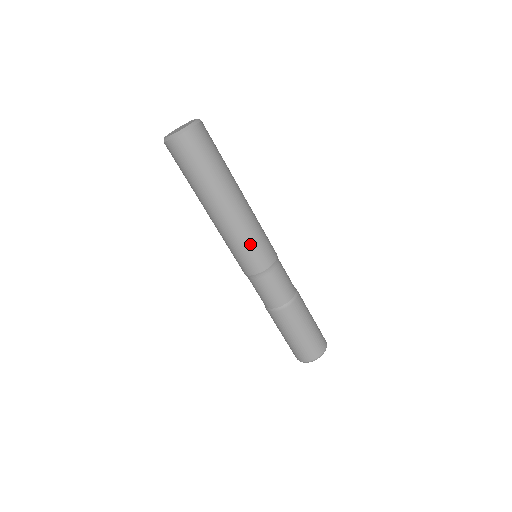
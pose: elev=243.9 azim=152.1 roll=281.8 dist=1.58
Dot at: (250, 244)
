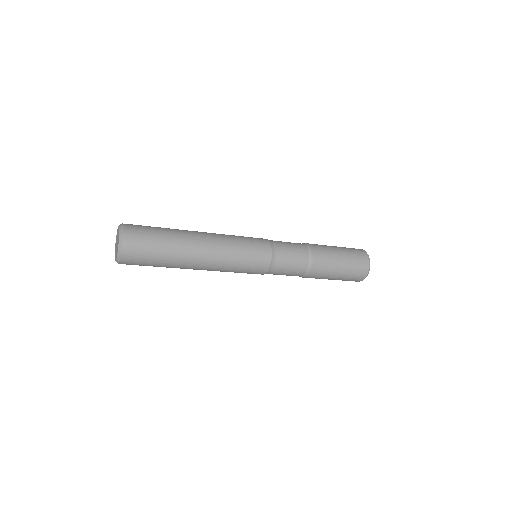
Dot at: (243, 256)
